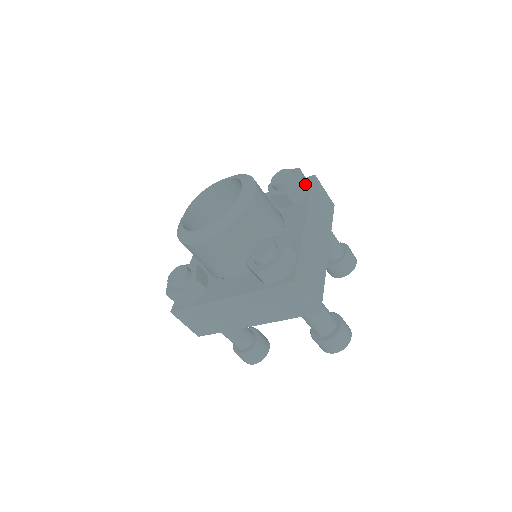
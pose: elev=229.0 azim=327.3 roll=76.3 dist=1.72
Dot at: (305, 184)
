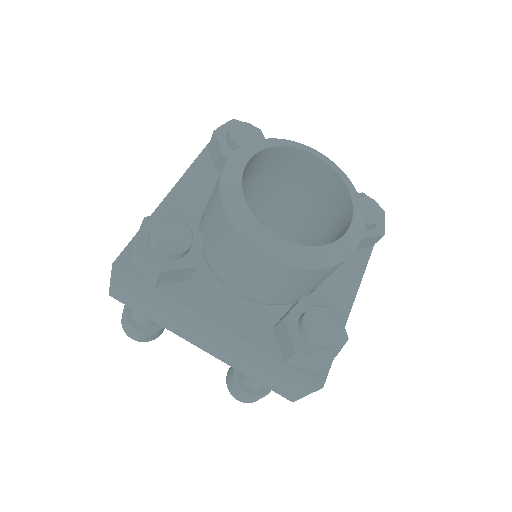
Dot at: (378, 239)
